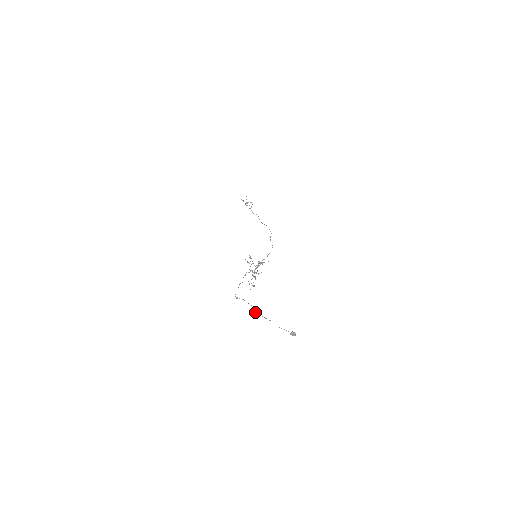
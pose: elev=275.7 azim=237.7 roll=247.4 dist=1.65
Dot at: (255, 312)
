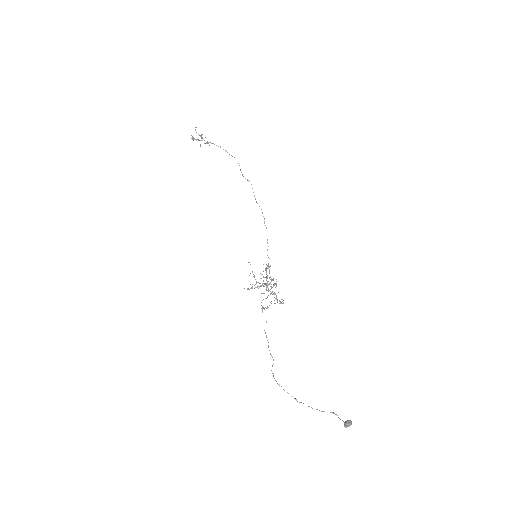
Dot at: occluded
